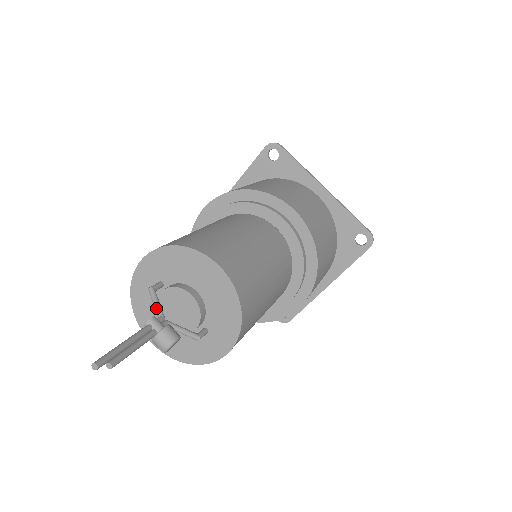
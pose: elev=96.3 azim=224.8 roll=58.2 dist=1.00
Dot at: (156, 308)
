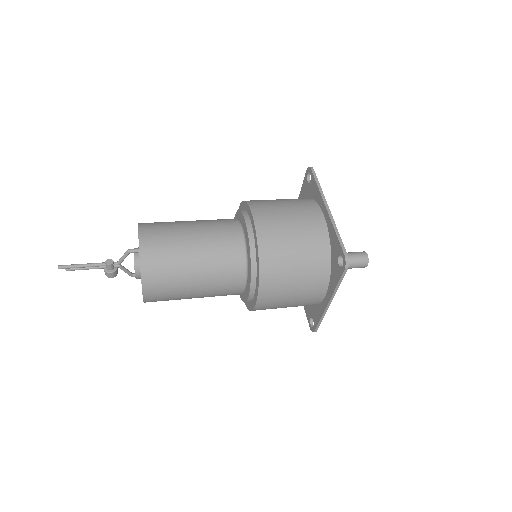
Dot at: (120, 259)
